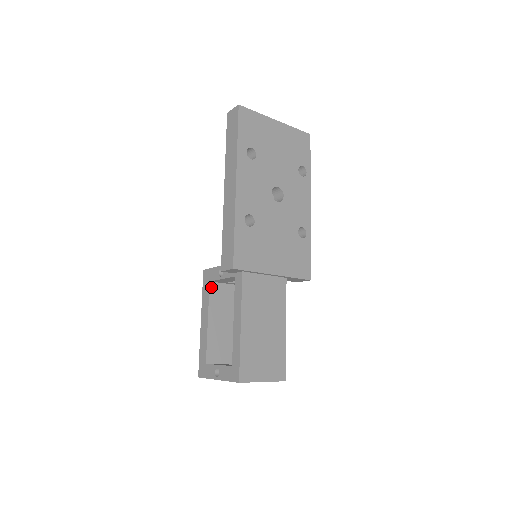
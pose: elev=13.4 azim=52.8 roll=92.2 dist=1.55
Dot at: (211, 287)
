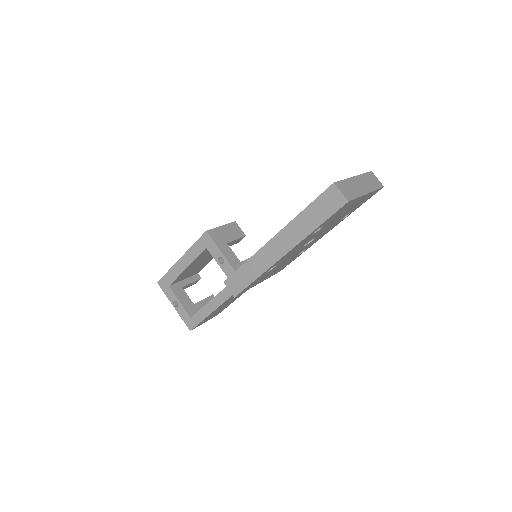
Dot at: (205, 250)
